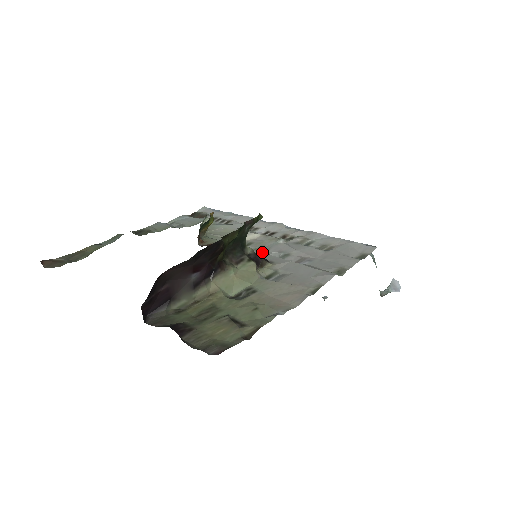
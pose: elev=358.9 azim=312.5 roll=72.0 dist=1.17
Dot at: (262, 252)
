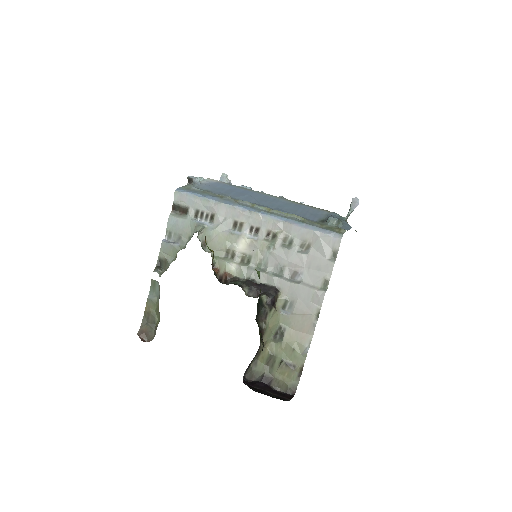
Dot at: (263, 267)
